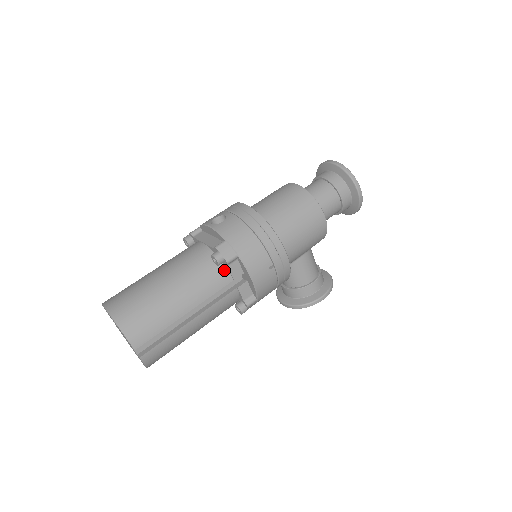
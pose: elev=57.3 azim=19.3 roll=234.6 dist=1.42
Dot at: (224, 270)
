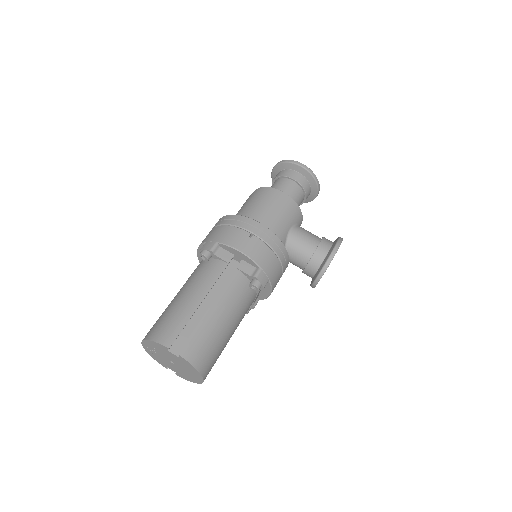
Dot at: (216, 261)
